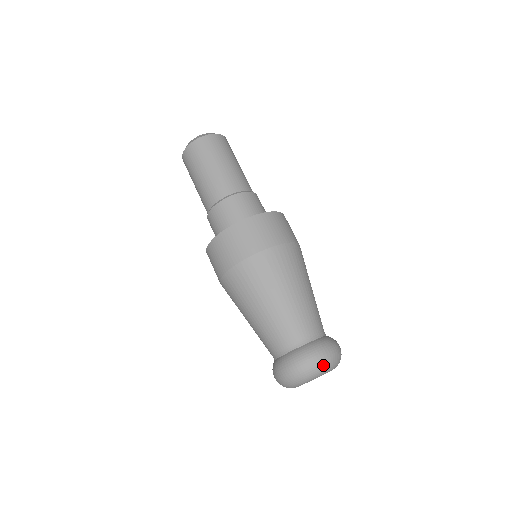
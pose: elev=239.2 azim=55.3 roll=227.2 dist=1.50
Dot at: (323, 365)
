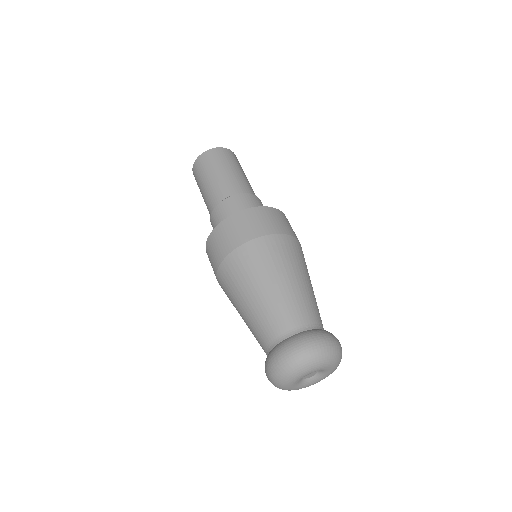
Dot at: (321, 353)
